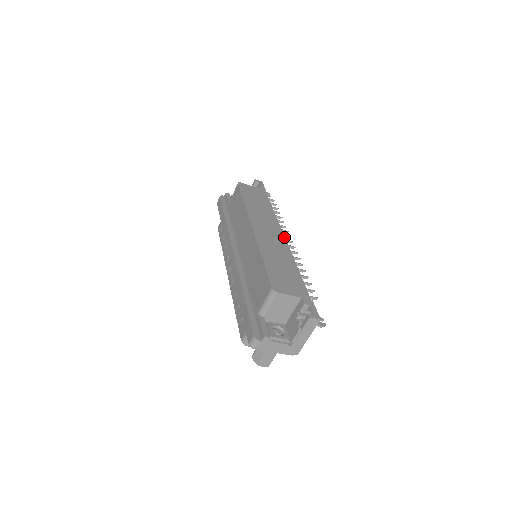
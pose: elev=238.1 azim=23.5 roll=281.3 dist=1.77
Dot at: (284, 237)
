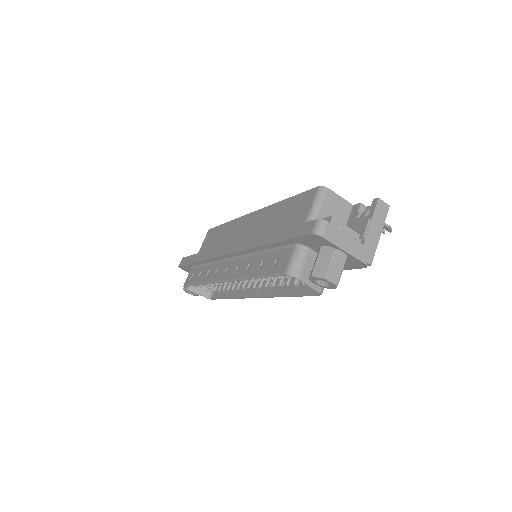
Dot at: occluded
